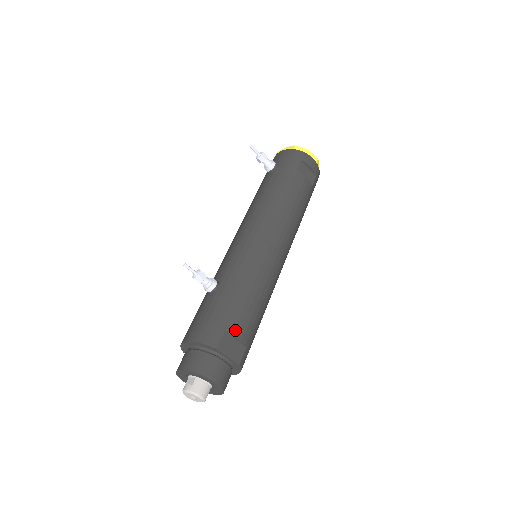
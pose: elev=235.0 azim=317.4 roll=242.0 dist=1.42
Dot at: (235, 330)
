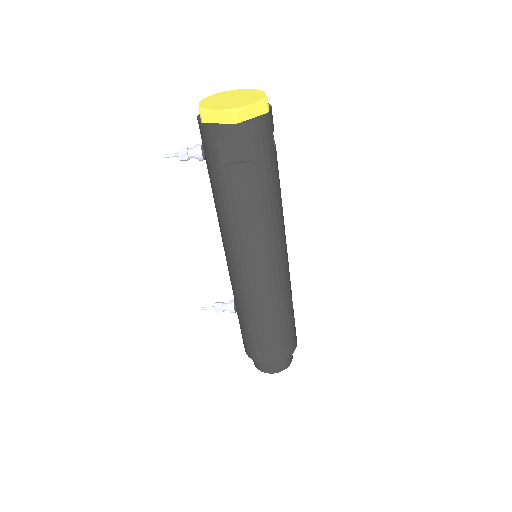
Dot at: (262, 349)
